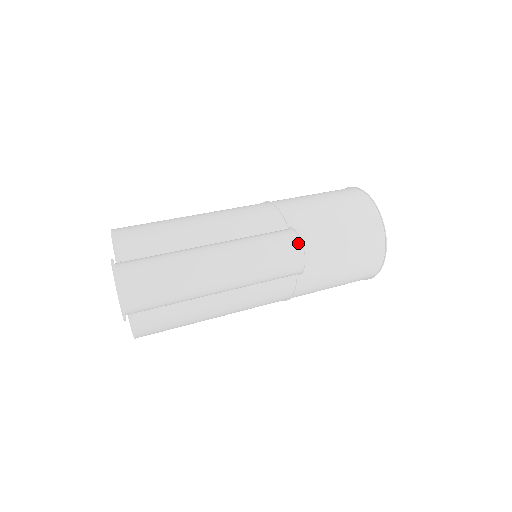
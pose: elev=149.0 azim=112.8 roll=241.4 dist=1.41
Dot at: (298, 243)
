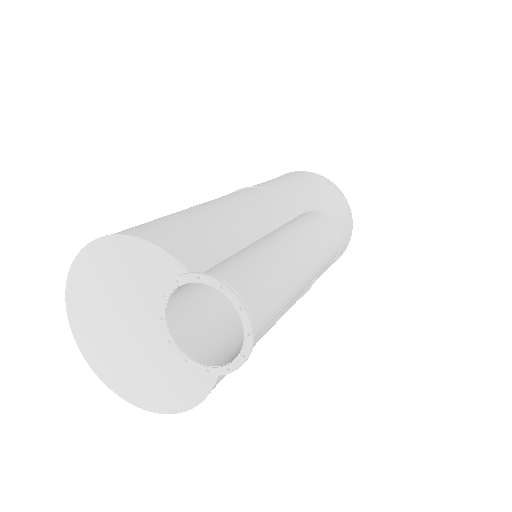
Dot at: (334, 224)
